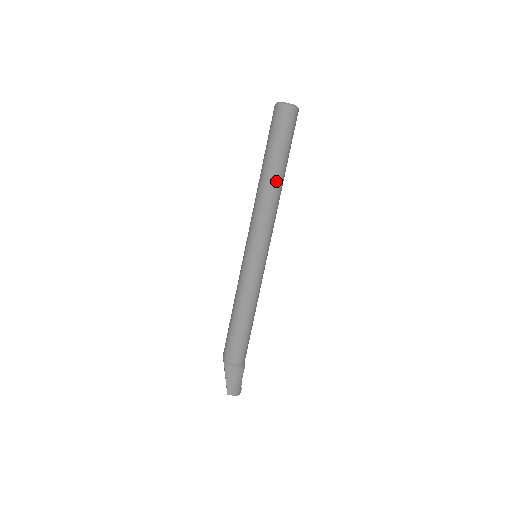
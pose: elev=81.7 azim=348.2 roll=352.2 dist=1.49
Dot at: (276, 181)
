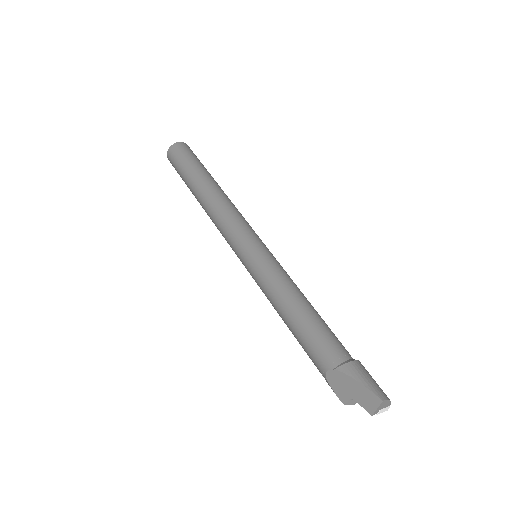
Dot at: (219, 187)
